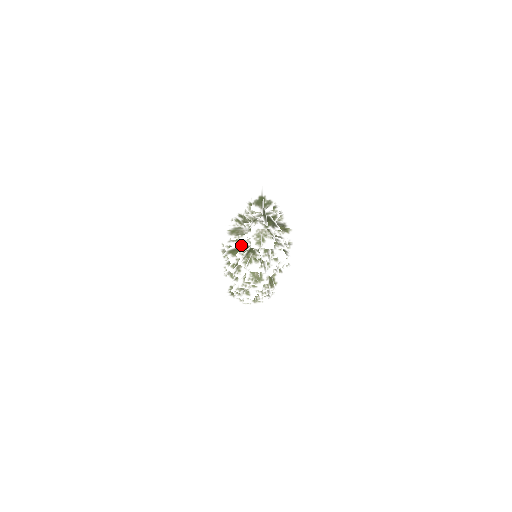
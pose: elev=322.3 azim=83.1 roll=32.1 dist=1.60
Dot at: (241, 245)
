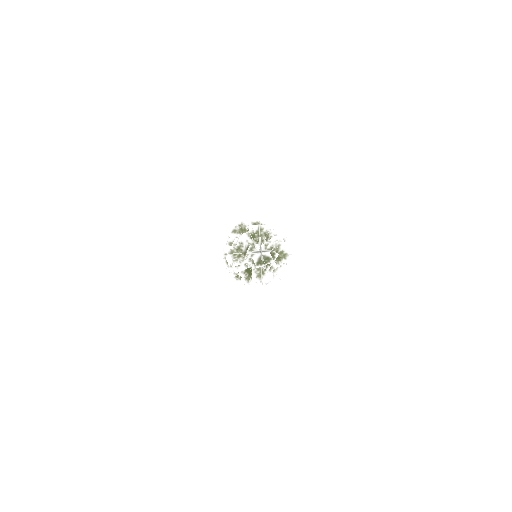
Dot at: (243, 269)
